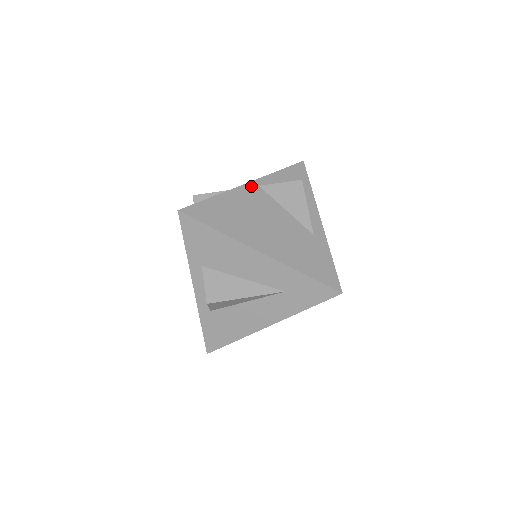
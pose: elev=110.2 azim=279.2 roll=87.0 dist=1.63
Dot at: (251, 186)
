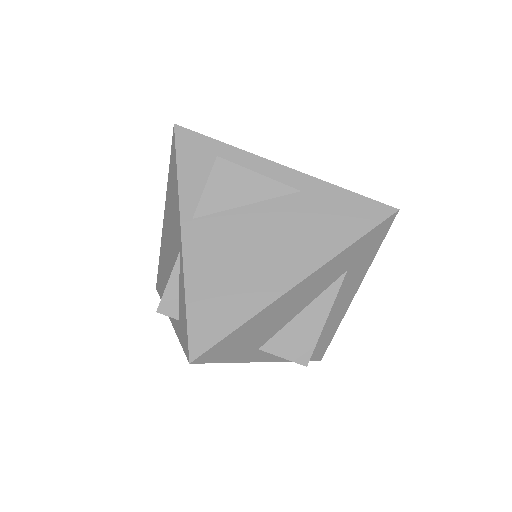
Dot at: (188, 231)
